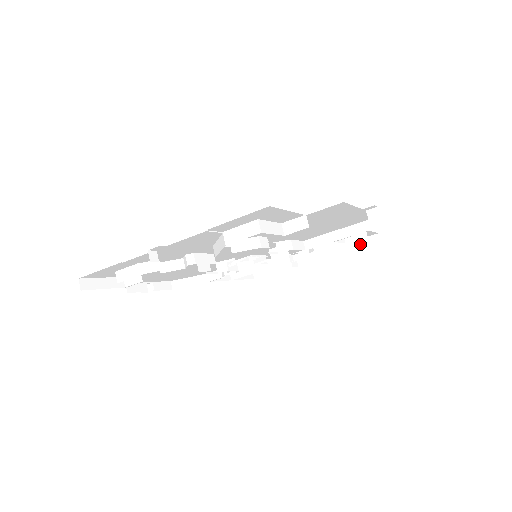
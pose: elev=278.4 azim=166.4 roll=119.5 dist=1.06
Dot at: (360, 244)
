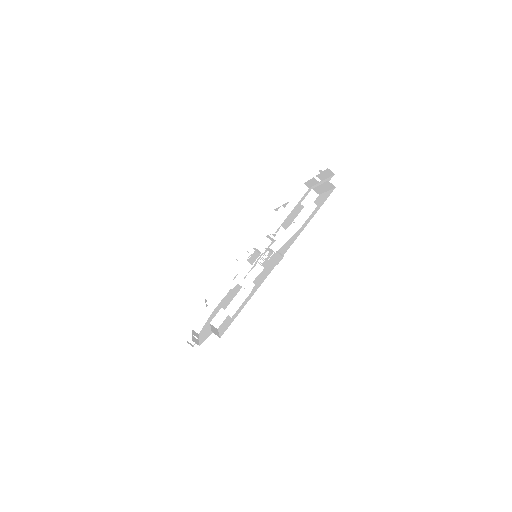
Dot at: occluded
